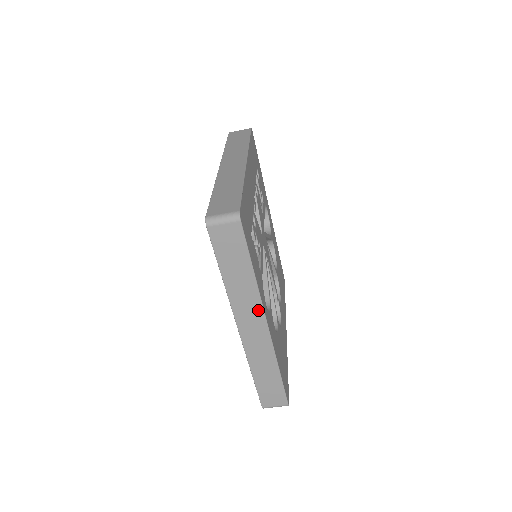
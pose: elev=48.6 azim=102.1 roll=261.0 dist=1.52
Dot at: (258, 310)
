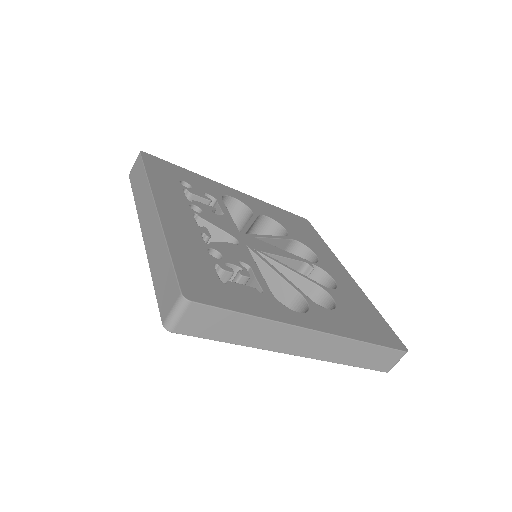
Dot at: (295, 331)
